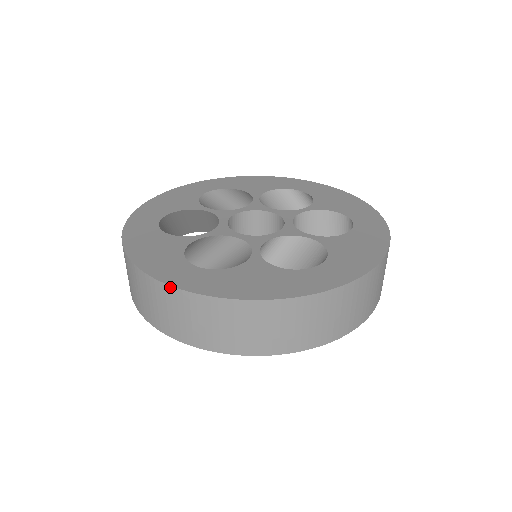
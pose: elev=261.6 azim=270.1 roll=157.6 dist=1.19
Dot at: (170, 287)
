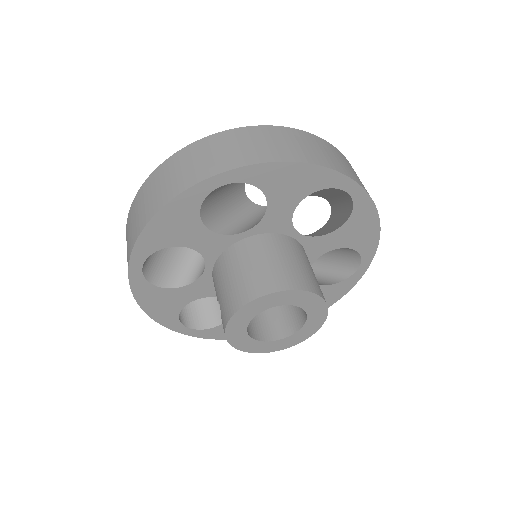
Dot at: (163, 163)
